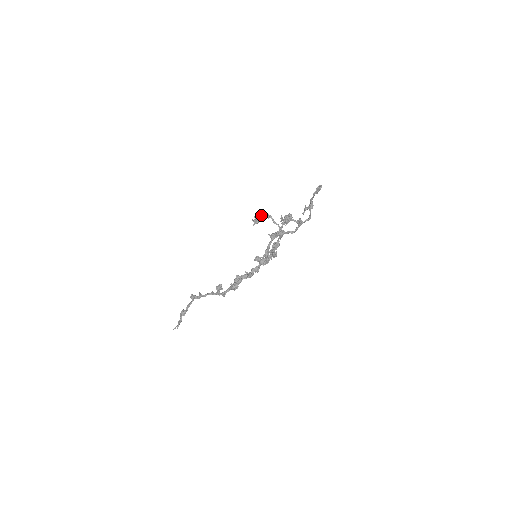
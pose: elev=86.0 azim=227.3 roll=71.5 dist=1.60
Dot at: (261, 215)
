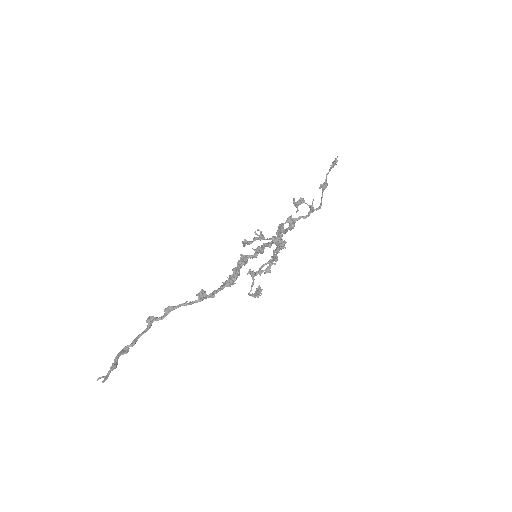
Dot at: (257, 229)
